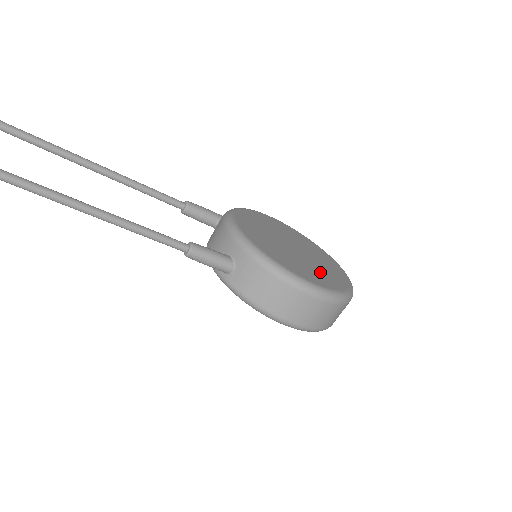
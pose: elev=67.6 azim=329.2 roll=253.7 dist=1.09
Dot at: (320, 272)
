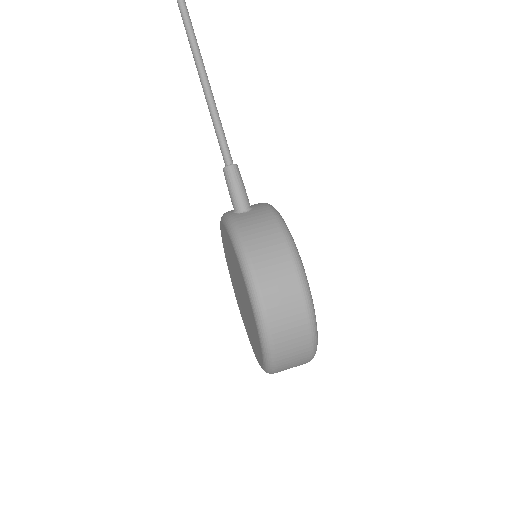
Dot at: occluded
